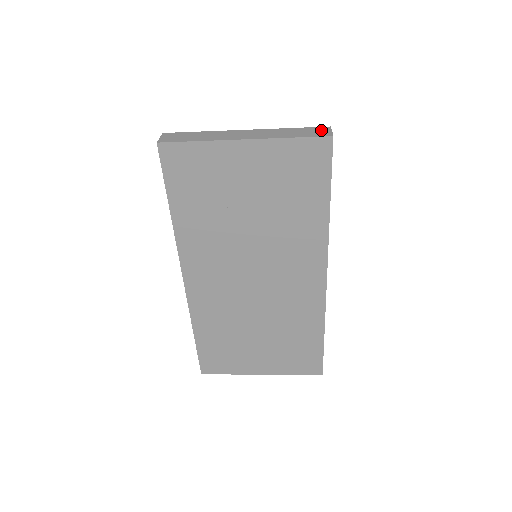
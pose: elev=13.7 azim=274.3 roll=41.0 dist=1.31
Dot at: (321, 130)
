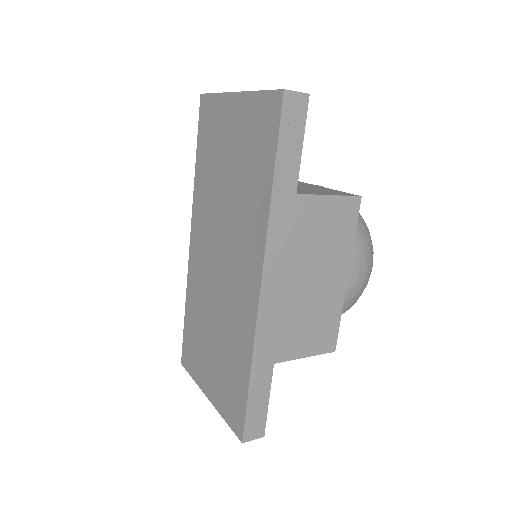
Dot at: occluded
